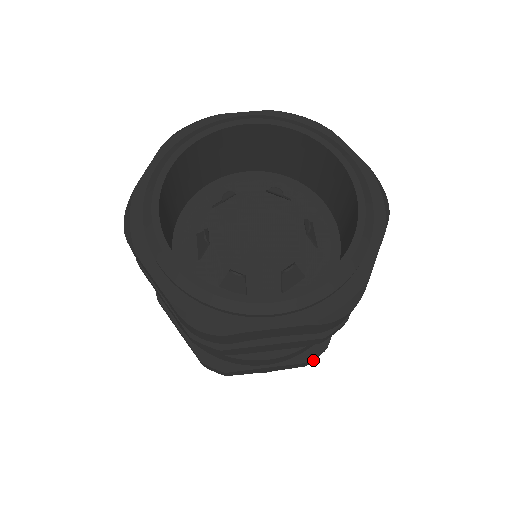
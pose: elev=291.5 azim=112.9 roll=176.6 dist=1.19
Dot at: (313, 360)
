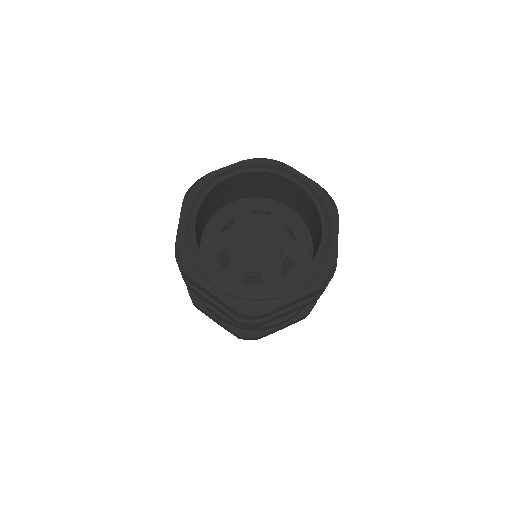
Dot at: (244, 338)
